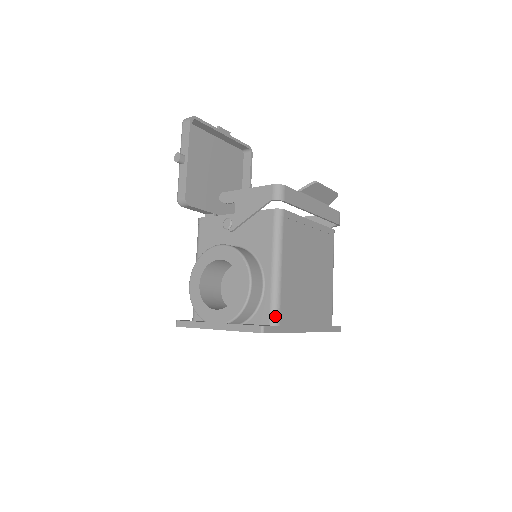
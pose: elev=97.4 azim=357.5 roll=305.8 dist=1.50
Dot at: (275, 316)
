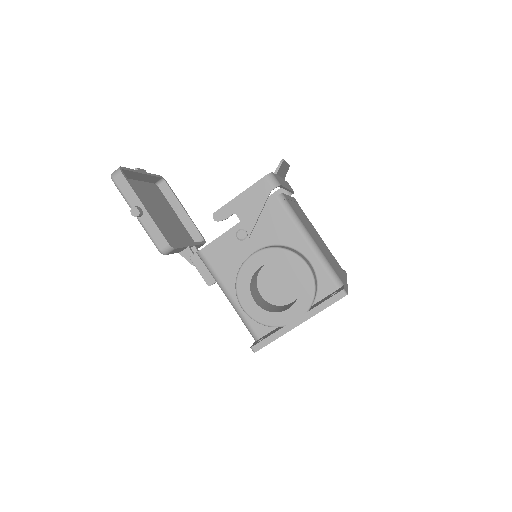
Dot at: (337, 279)
